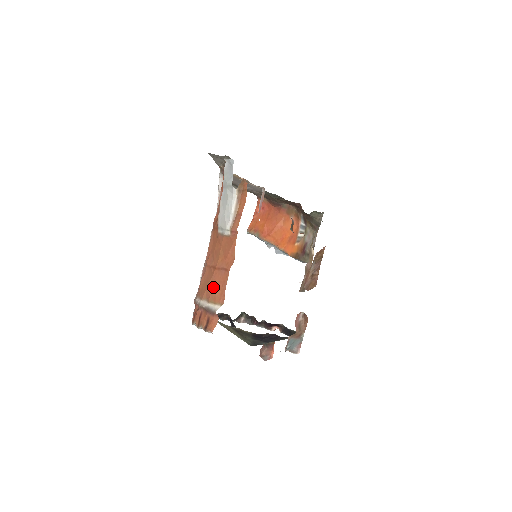
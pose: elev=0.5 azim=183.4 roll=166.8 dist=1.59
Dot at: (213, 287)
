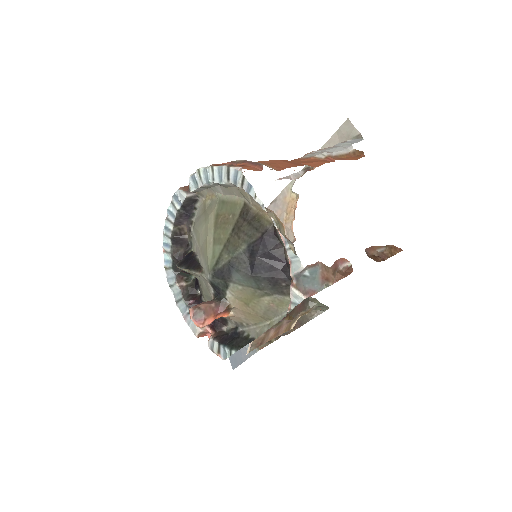
Dot at: (270, 162)
